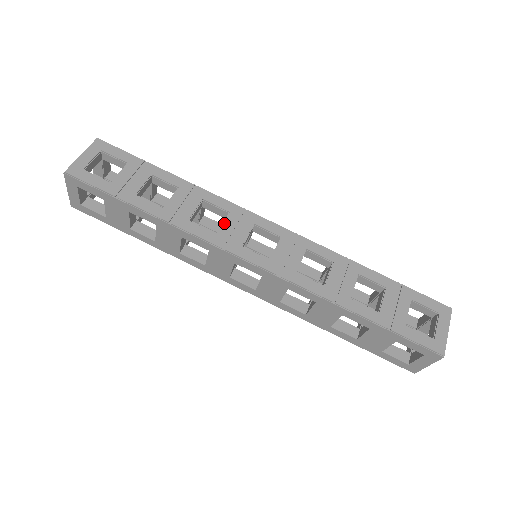
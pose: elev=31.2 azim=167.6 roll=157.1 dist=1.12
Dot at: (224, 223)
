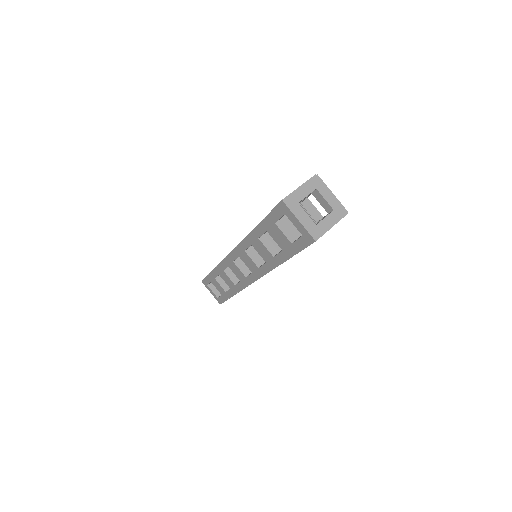
Dot at: occluded
